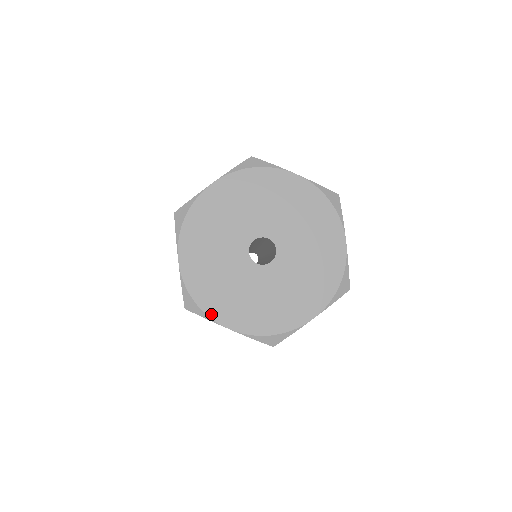
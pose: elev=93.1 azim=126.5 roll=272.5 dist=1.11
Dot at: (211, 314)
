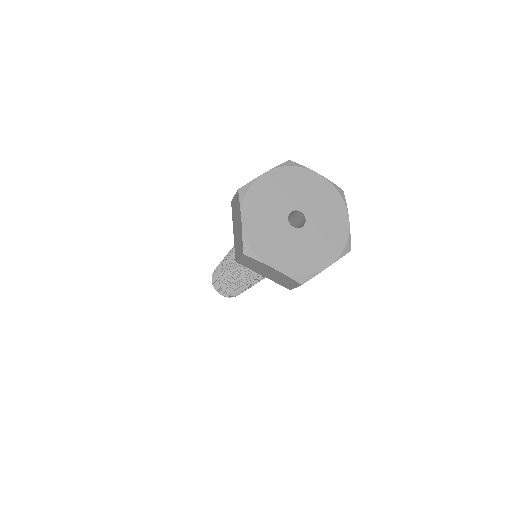
Dot at: (262, 258)
